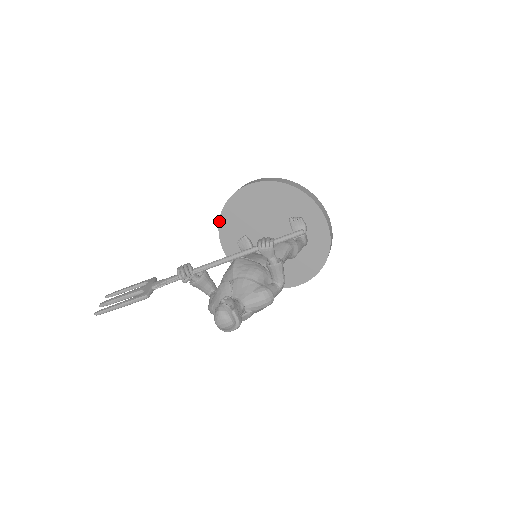
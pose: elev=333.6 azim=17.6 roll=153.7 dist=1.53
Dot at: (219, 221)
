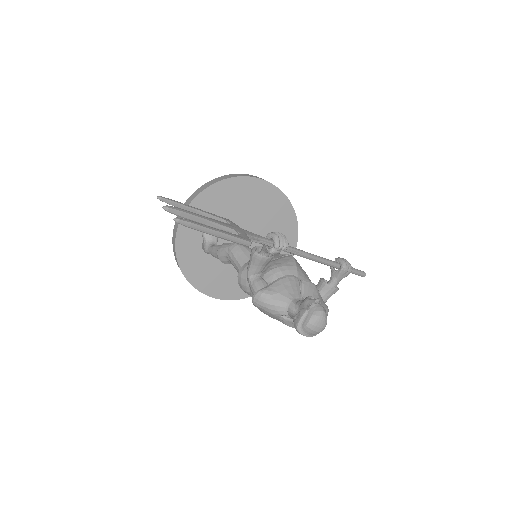
Dot at: (207, 187)
